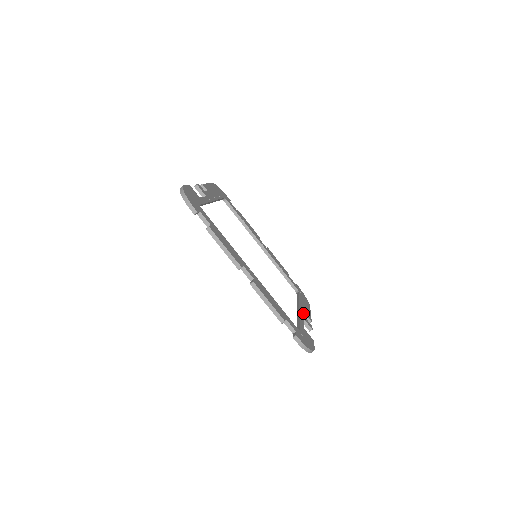
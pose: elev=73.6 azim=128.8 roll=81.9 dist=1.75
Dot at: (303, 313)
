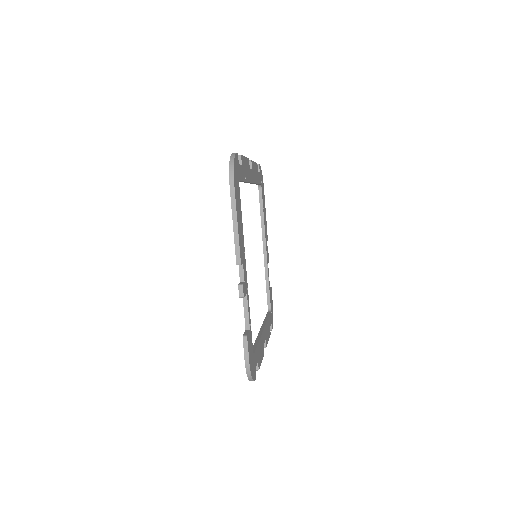
Dot at: (267, 248)
